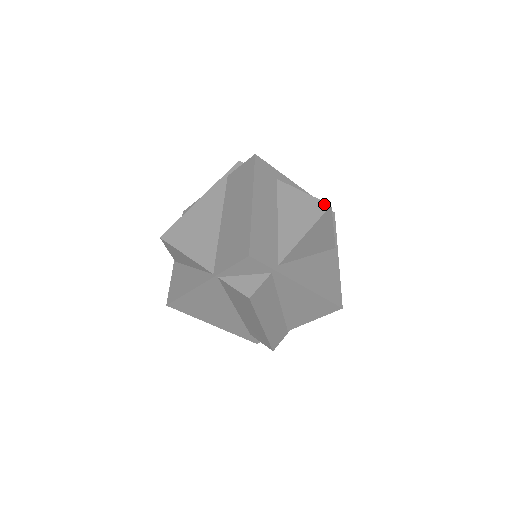
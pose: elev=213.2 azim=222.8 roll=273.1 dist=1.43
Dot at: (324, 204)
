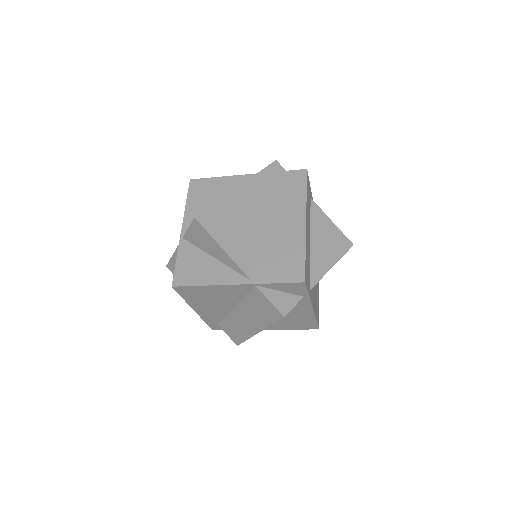
Dot at: (349, 242)
